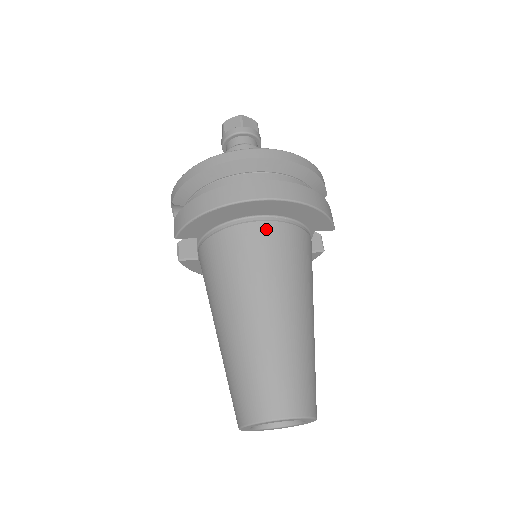
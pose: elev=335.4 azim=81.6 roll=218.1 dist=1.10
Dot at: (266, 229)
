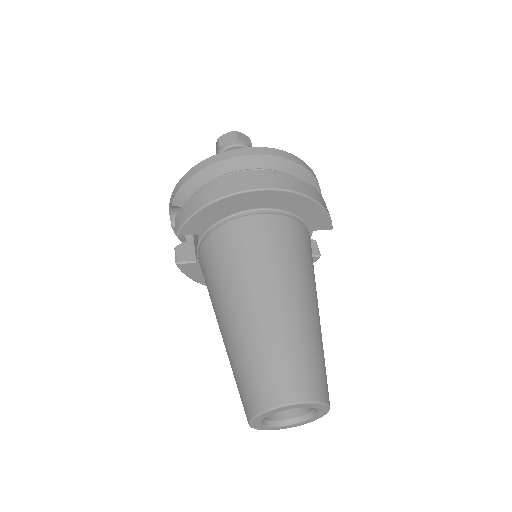
Dot at: (269, 221)
